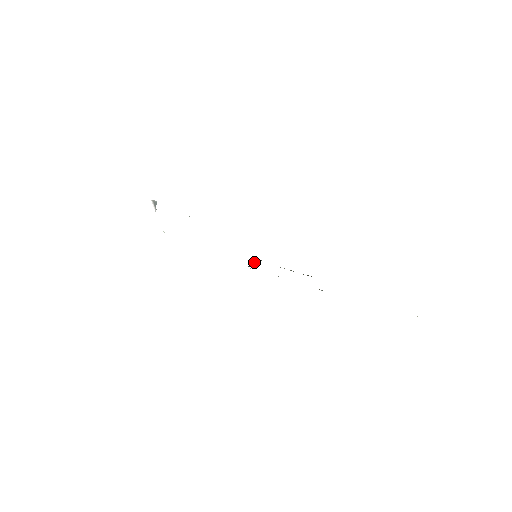
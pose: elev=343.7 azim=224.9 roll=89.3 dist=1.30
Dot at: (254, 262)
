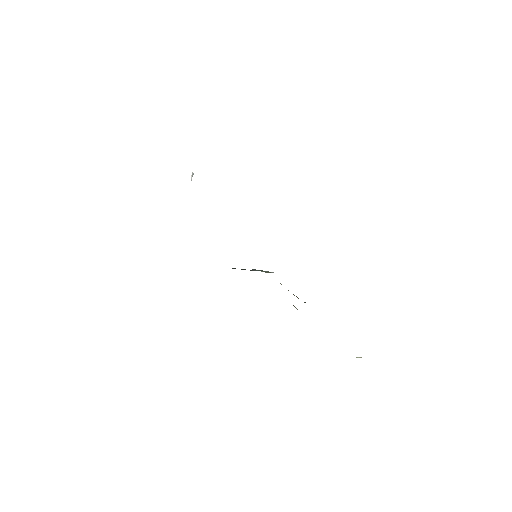
Dot at: (261, 271)
